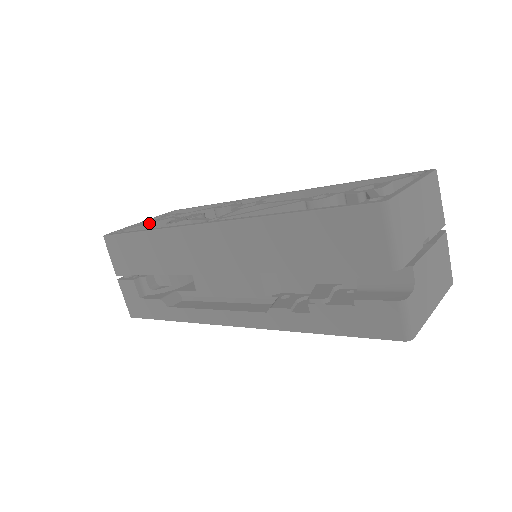
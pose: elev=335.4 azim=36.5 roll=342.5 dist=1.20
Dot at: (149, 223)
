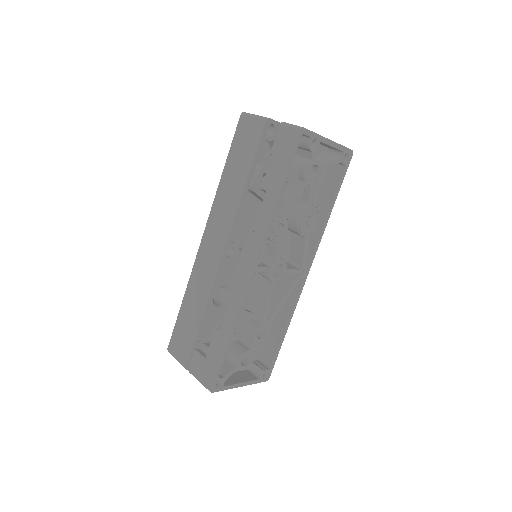
Dot at: occluded
